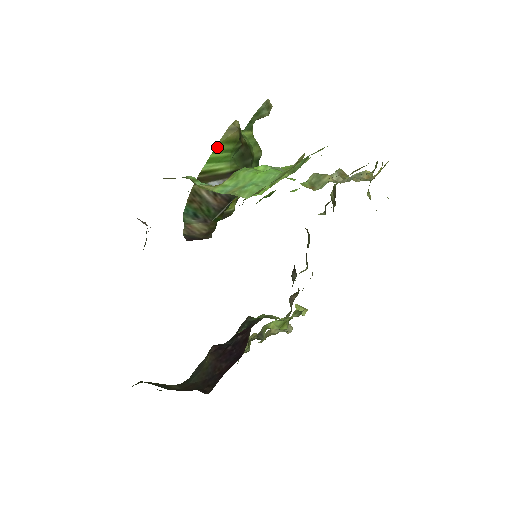
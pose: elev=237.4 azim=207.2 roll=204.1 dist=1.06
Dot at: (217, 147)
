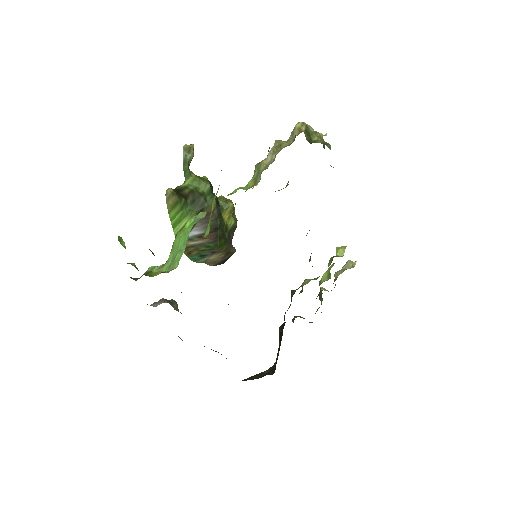
Dot at: (170, 216)
